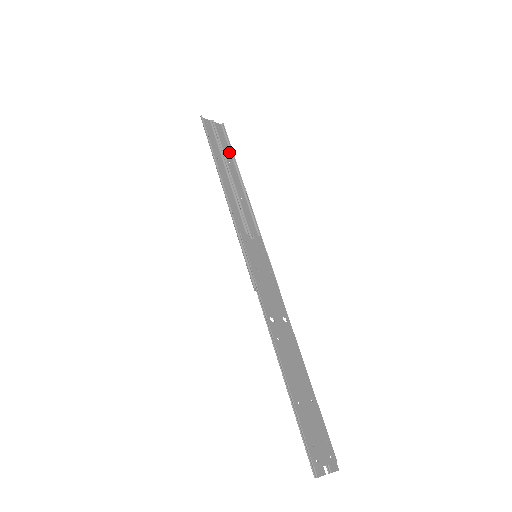
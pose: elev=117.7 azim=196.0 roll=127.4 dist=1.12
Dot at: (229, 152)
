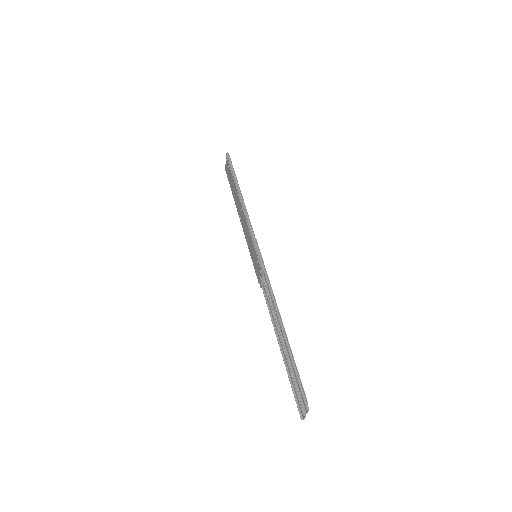
Dot at: occluded
